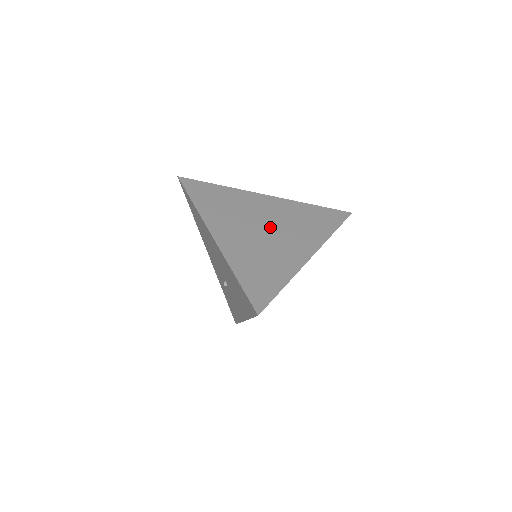
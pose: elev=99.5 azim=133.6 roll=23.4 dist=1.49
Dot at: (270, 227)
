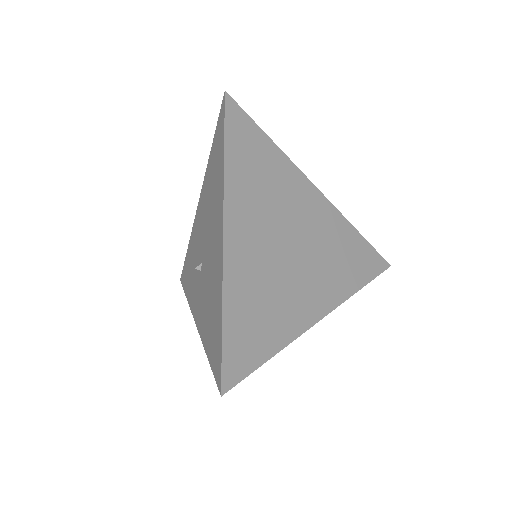
Dot at: (298, 247)
